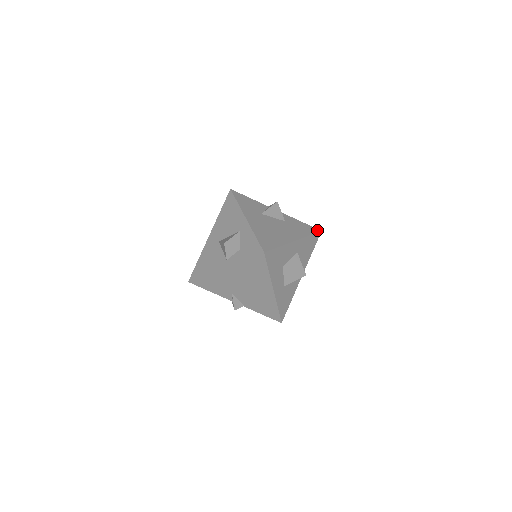
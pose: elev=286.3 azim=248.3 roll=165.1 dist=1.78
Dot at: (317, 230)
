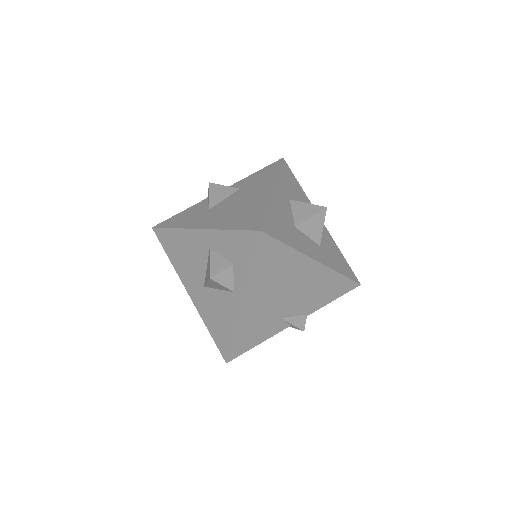
Dot at: (278, 161)
